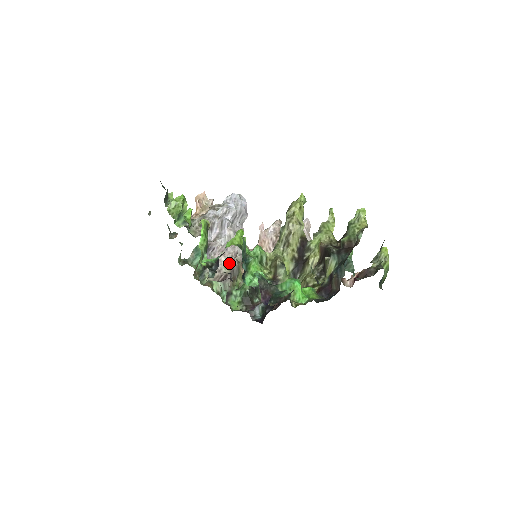
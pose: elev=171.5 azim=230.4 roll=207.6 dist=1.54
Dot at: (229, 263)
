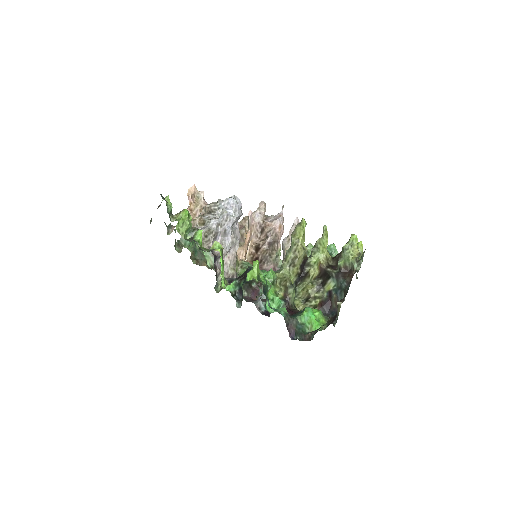
Dot at: (233, 264)
